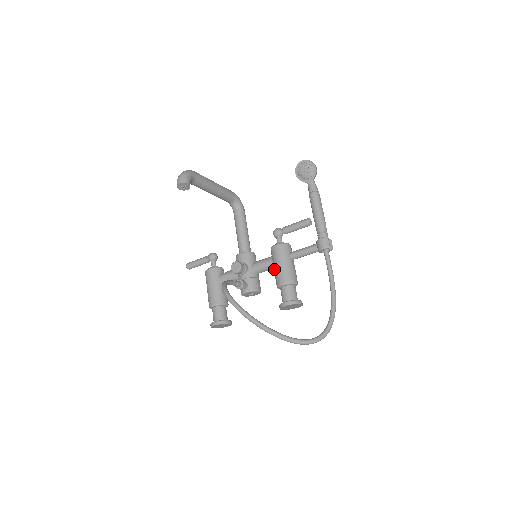
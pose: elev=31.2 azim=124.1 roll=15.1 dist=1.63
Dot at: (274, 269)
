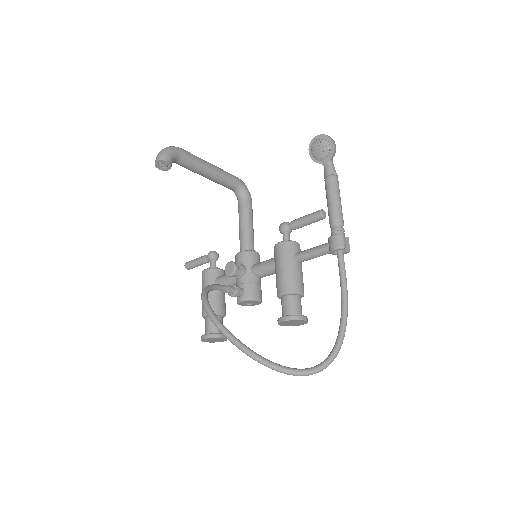
Dot at: occluded
